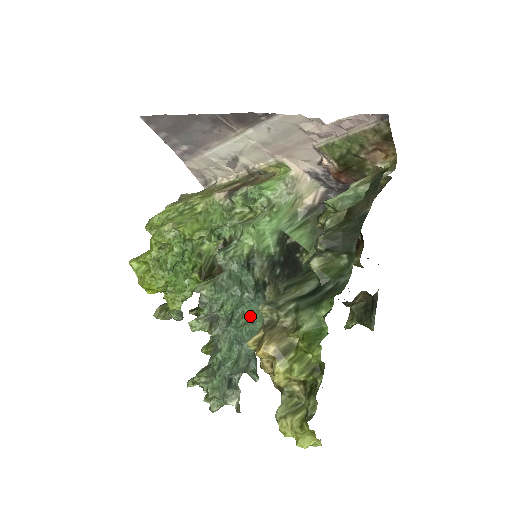
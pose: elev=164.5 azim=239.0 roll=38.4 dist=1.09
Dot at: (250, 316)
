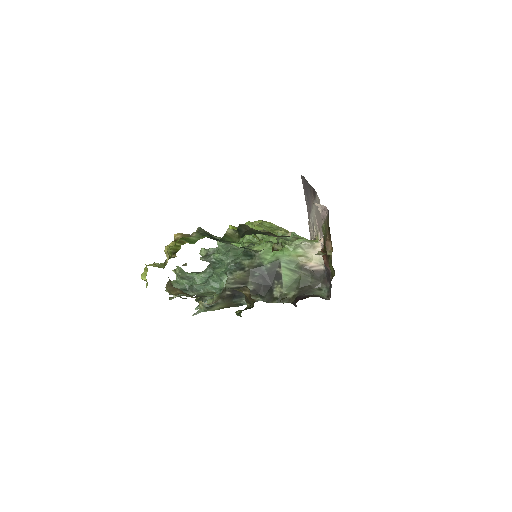
Dot at: (222, 273)
